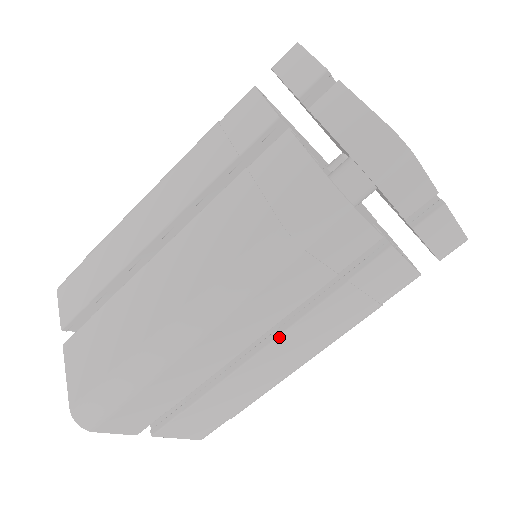
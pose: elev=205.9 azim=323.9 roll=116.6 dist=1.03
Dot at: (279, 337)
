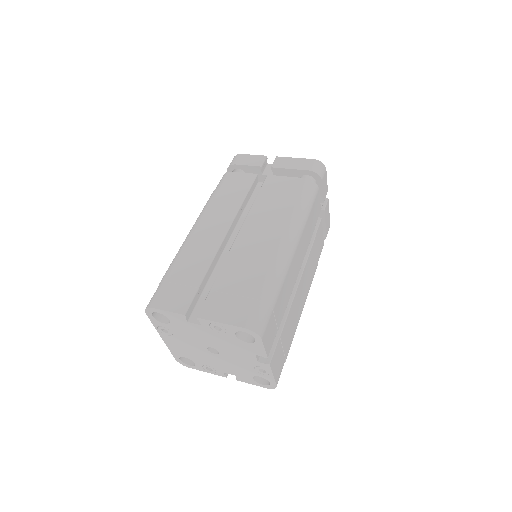
Dot at: (303, 272)
